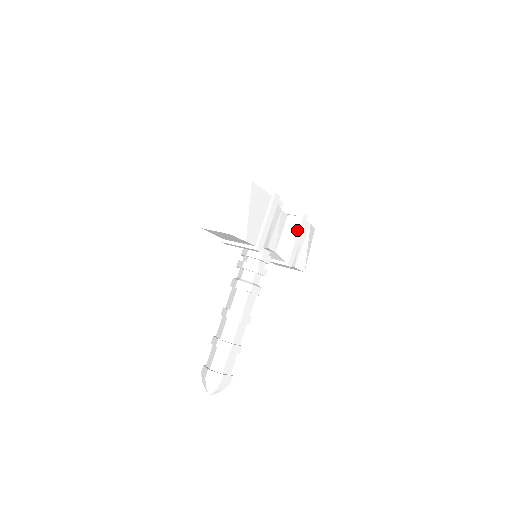
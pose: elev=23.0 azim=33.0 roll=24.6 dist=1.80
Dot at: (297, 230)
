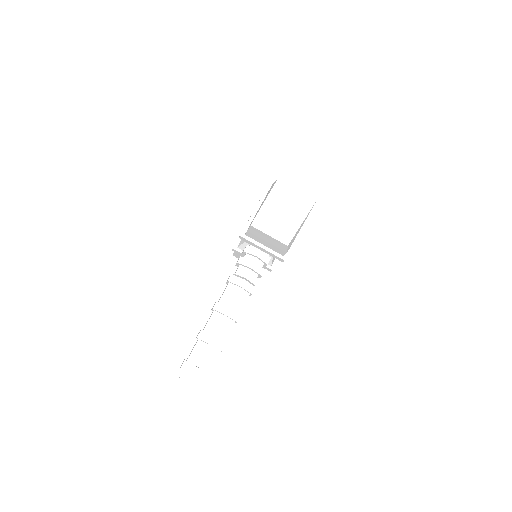
Dot at: occluded
